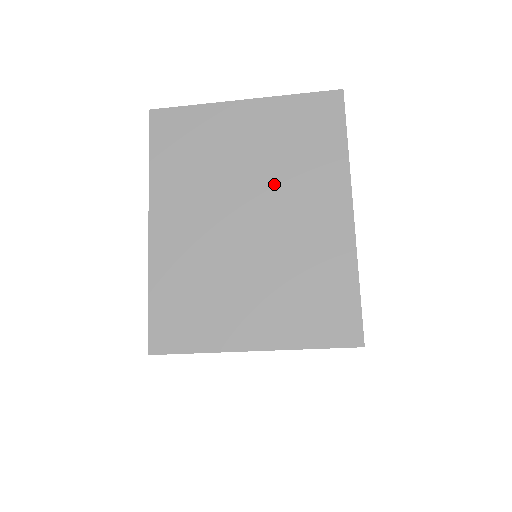
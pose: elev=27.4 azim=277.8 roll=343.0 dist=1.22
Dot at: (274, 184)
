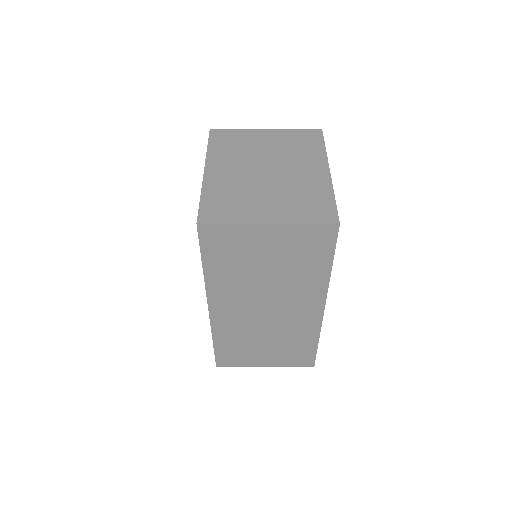
Dot at: (283, 158)
